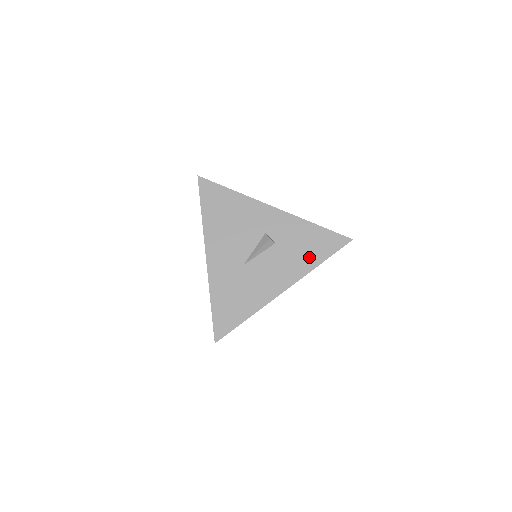
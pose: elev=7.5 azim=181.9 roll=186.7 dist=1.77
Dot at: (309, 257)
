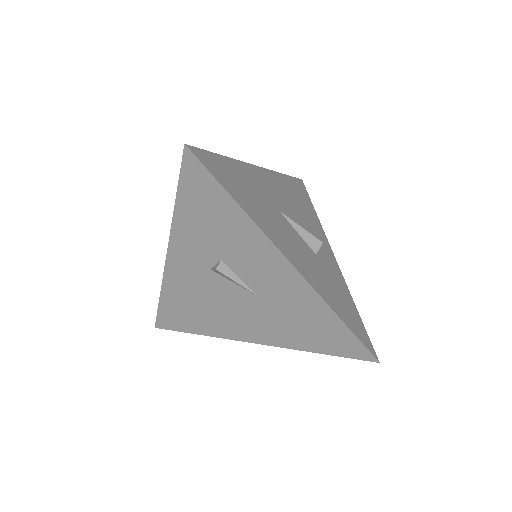
Dot at: (334, 300)
